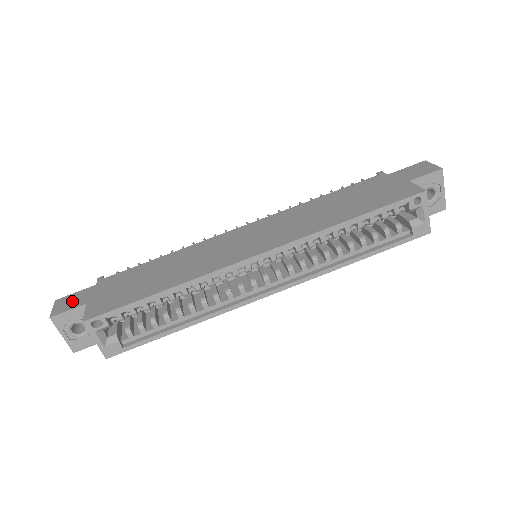
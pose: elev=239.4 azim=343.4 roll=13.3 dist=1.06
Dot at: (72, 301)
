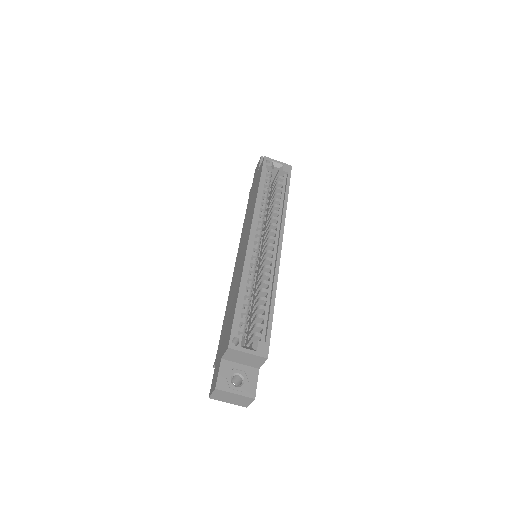
Dot at: (215, 376)
